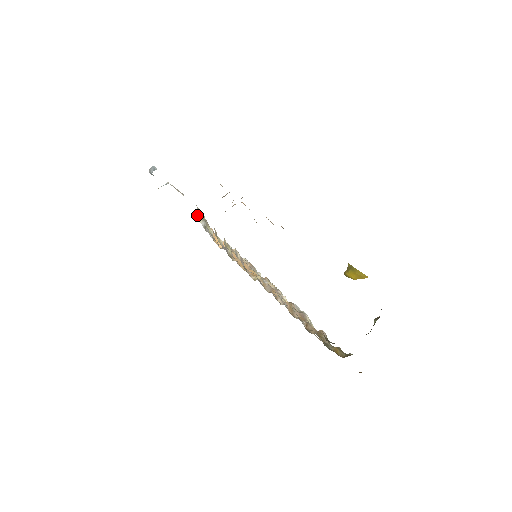
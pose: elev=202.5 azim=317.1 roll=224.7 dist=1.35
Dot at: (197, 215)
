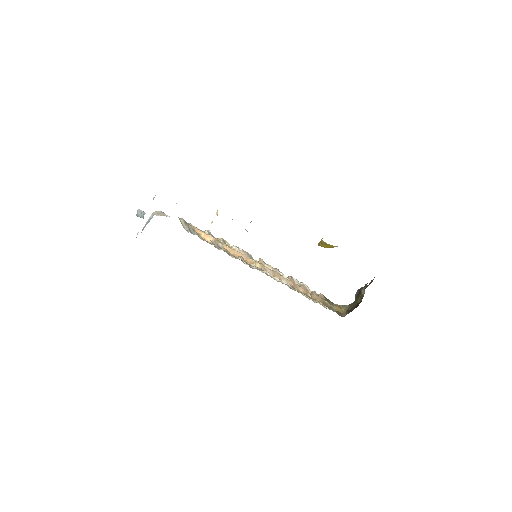
Dot at: (183, 226)
